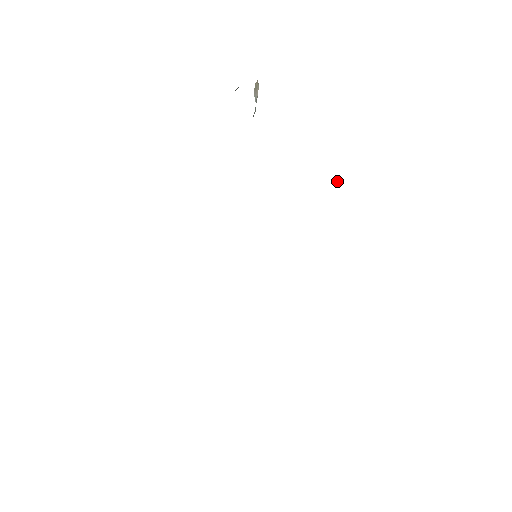
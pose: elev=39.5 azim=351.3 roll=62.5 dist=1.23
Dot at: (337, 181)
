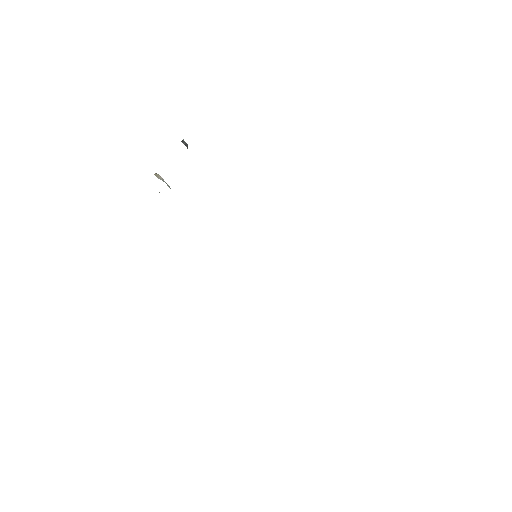
Dot at: (186, 143)
